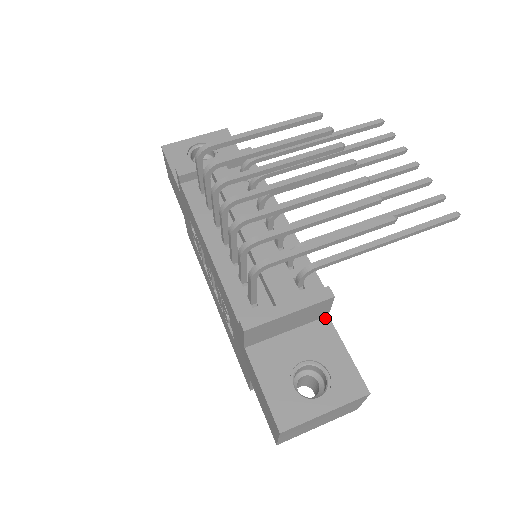
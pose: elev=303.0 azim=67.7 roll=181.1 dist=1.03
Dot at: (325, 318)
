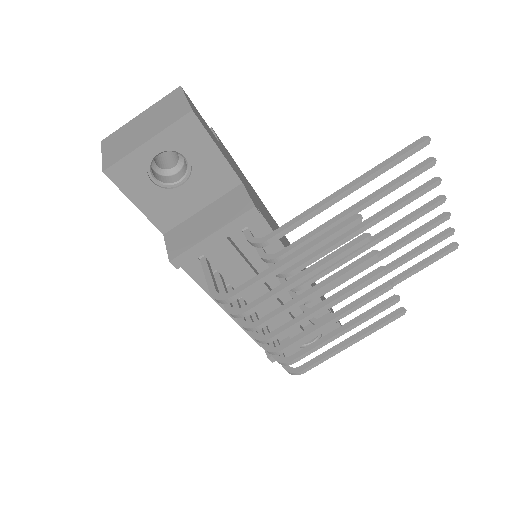
Dot at: occluded
